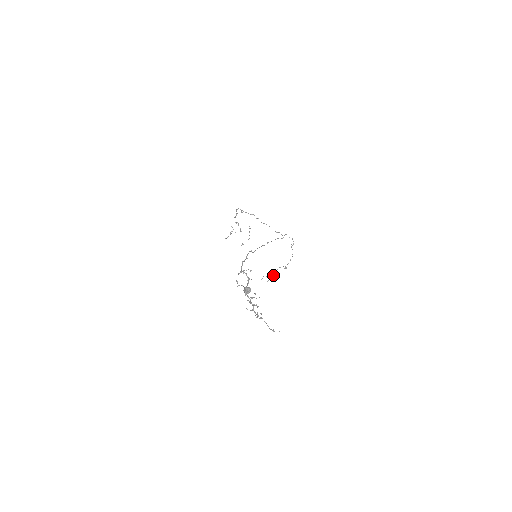
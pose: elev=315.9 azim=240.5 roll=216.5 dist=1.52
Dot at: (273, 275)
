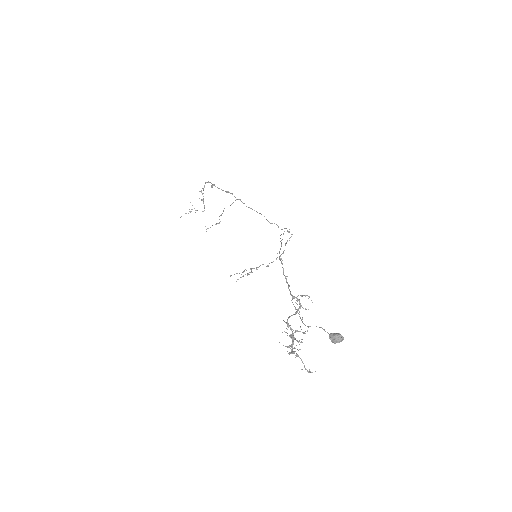
Dot at: occluded
